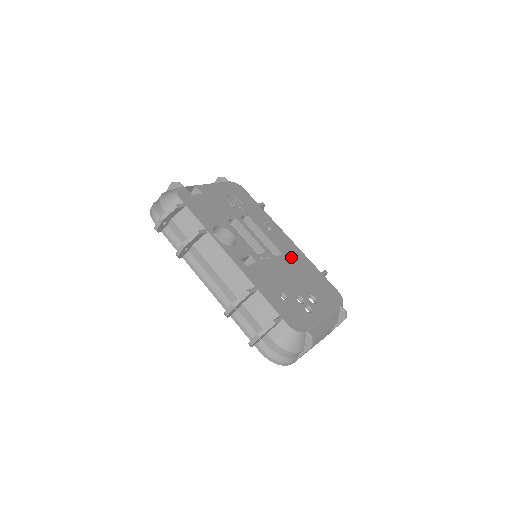
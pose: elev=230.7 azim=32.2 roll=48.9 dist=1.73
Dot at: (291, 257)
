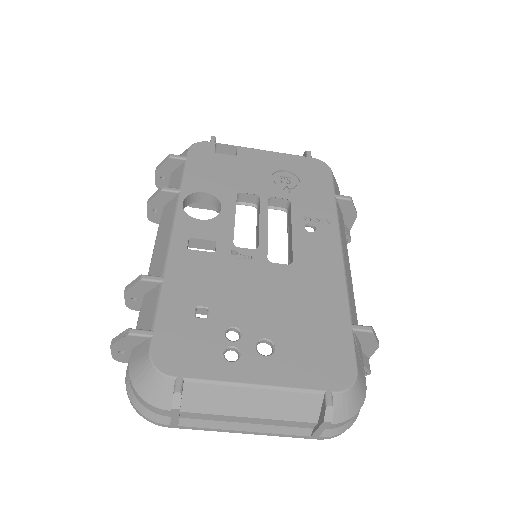
Dot at: (305, 276)
